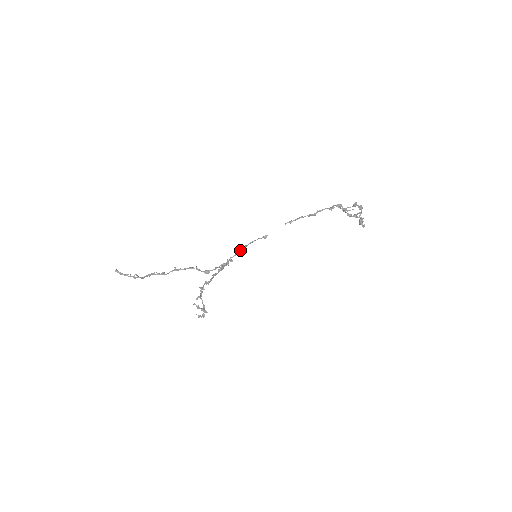
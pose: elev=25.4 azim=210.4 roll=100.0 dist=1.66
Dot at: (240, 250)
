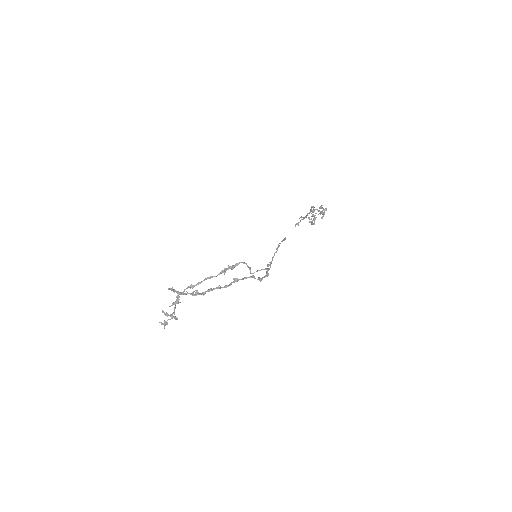
Dot at: (274, 254)
